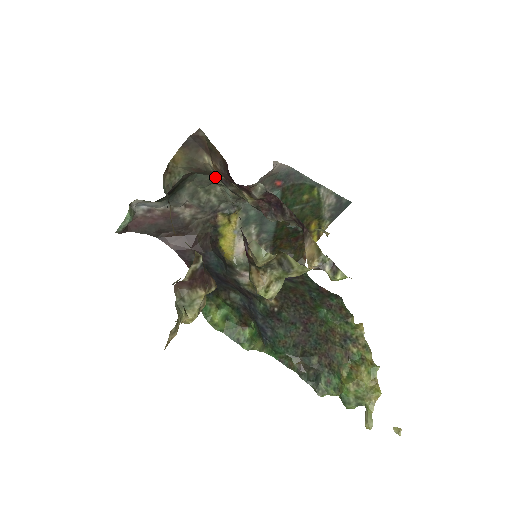
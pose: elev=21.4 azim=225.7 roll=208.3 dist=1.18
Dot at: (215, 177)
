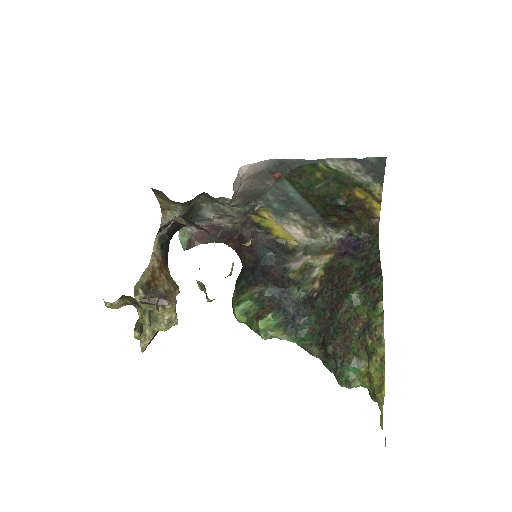
Dot at: (210, 196)
